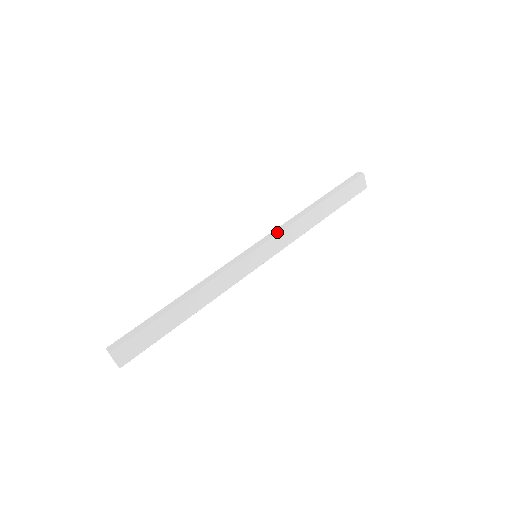
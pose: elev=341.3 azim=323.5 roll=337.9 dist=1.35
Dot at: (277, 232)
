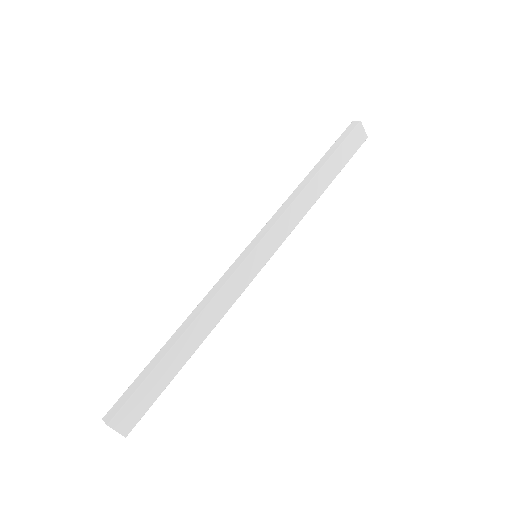
Dot at: (274, 221)
